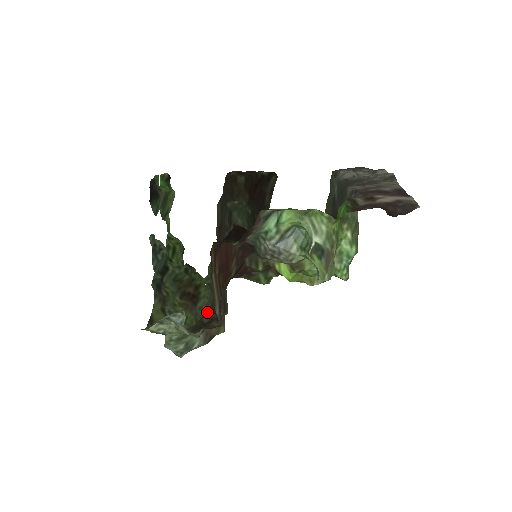
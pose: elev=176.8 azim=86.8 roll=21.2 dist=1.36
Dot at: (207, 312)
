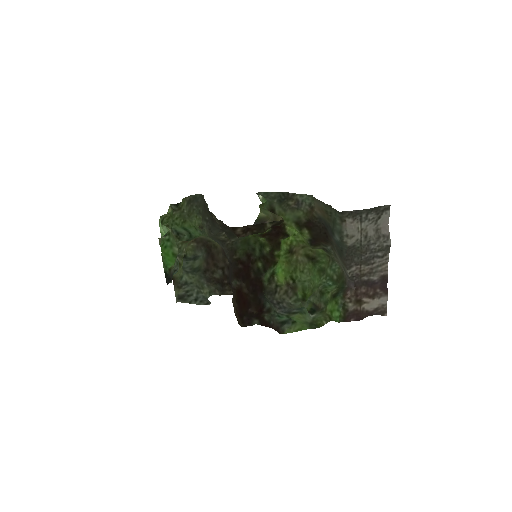
Dot at: (200, 226)
